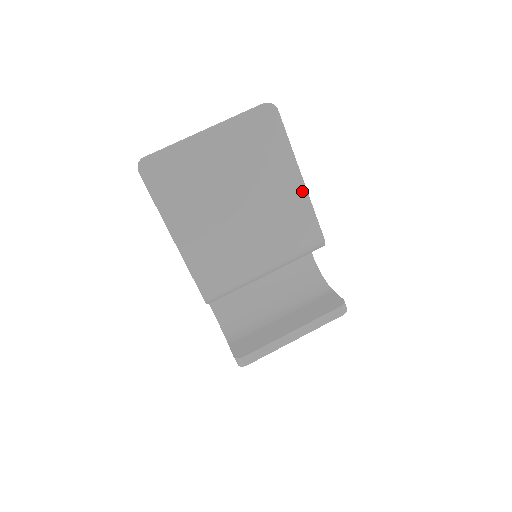
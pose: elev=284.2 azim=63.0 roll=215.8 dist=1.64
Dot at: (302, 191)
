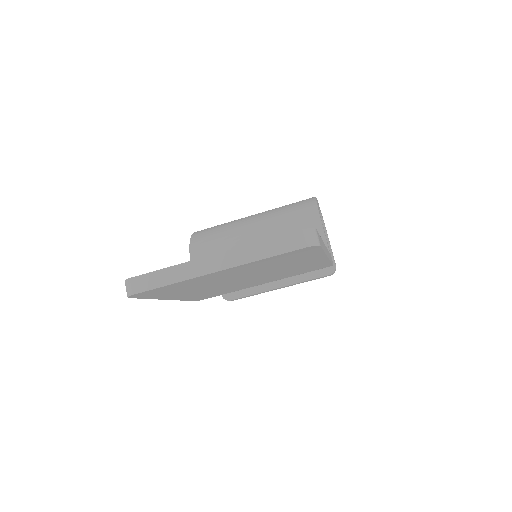
Dot at: (323, 261)
